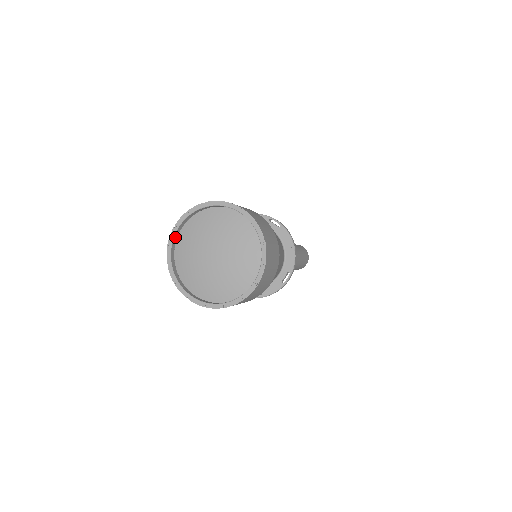
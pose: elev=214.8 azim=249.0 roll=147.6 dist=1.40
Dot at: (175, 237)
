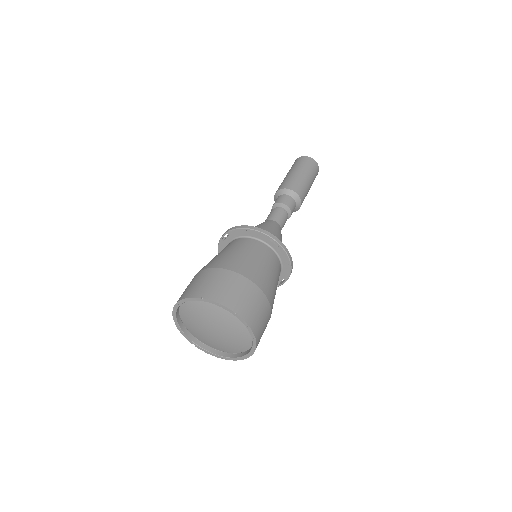
Dot at: (178, 307)
